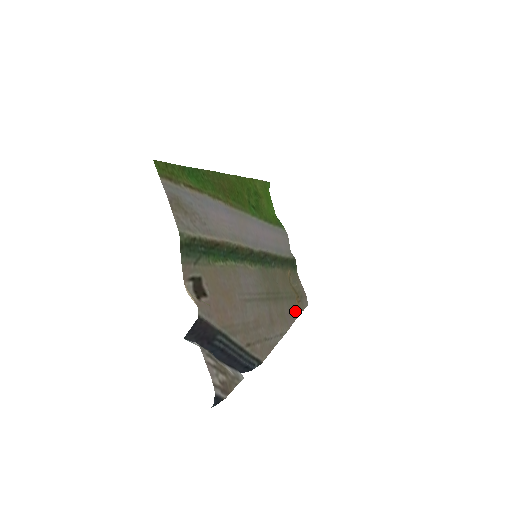
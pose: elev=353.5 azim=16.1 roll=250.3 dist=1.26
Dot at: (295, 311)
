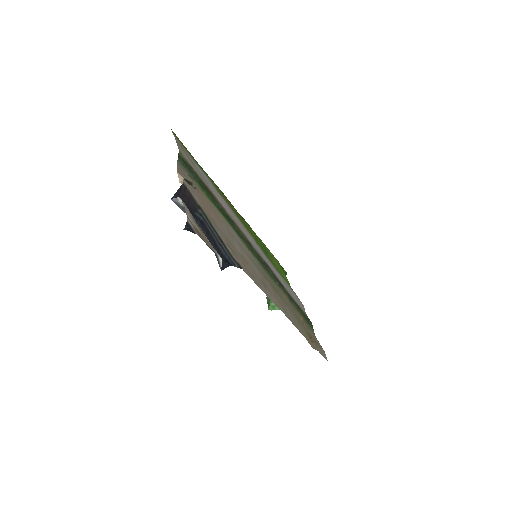
Dot at: (304, 336)
